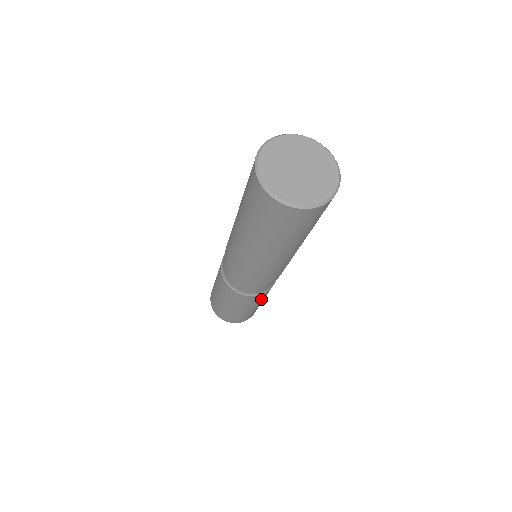
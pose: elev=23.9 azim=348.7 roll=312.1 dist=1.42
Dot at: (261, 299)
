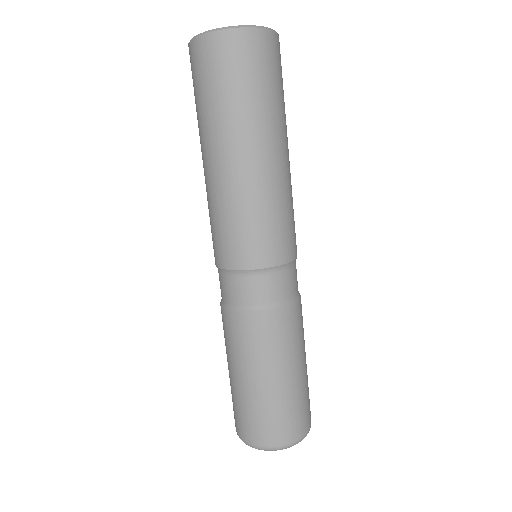
Dot at: occluded
